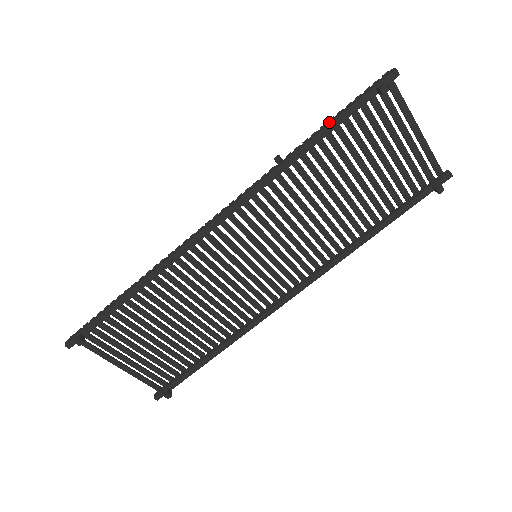
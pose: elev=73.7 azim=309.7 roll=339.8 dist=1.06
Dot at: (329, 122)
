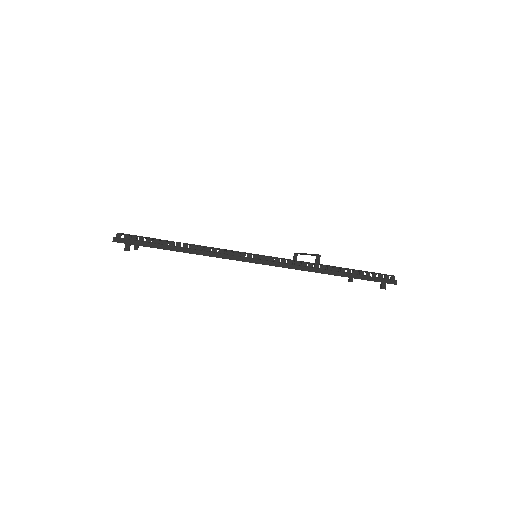
Dot at: (353, 275)
